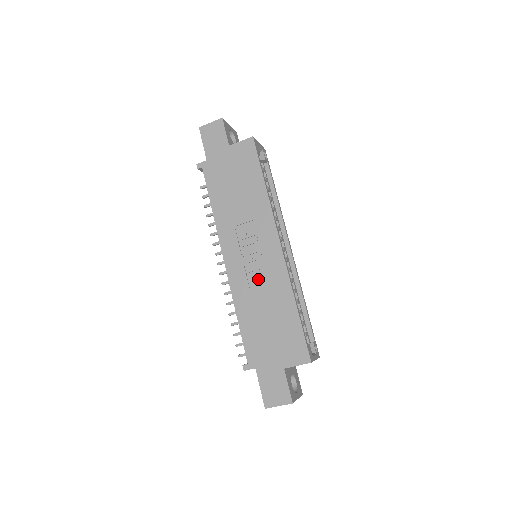
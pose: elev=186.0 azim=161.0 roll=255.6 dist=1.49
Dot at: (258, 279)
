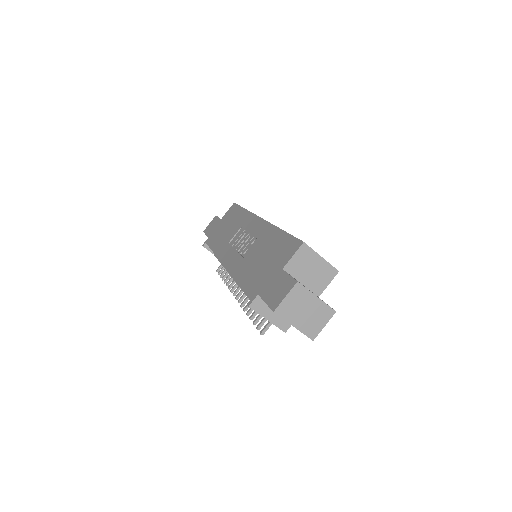
Dot at: (249, 247)
